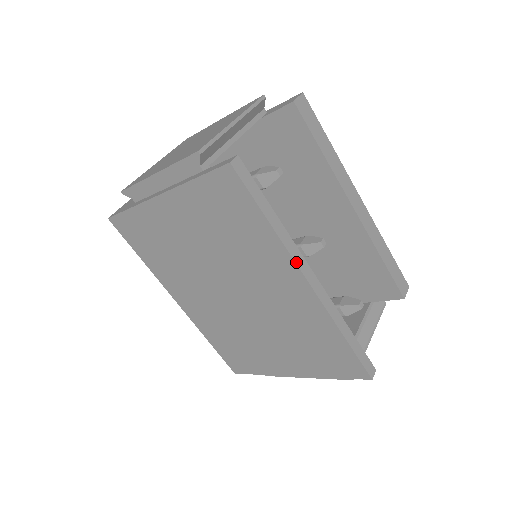
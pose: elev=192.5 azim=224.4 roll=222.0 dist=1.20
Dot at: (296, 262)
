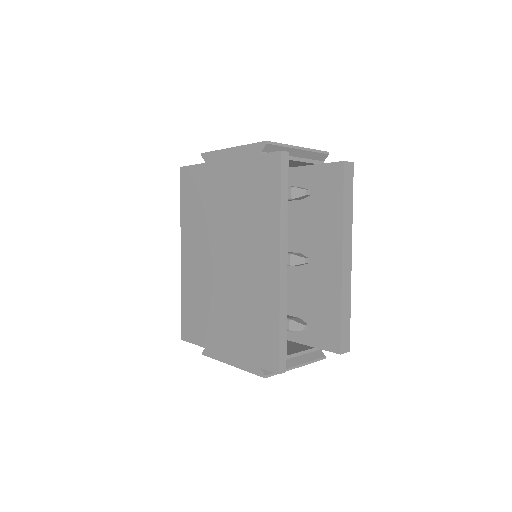
Dot at: (281, 243)
